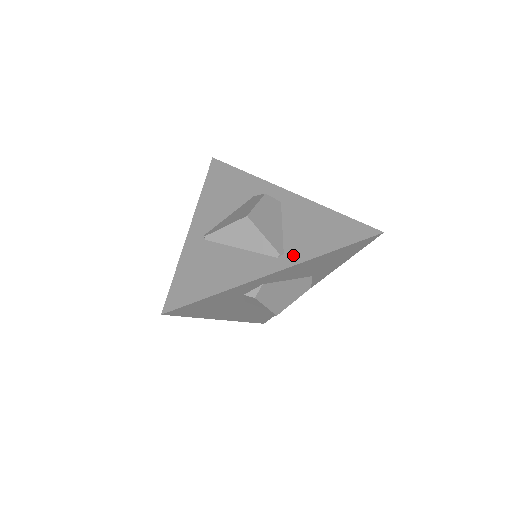
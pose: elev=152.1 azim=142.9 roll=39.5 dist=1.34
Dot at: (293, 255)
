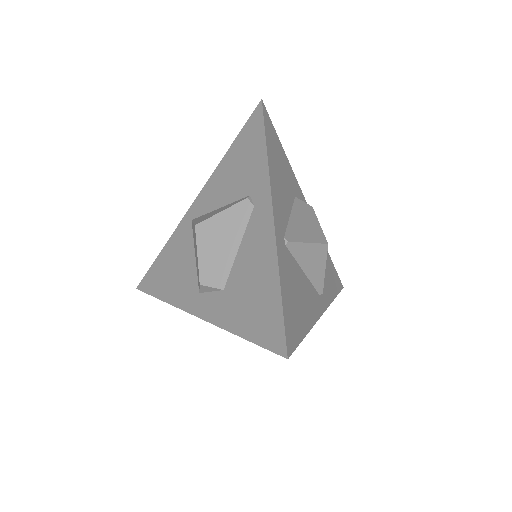
Dot at: (324, 296)
